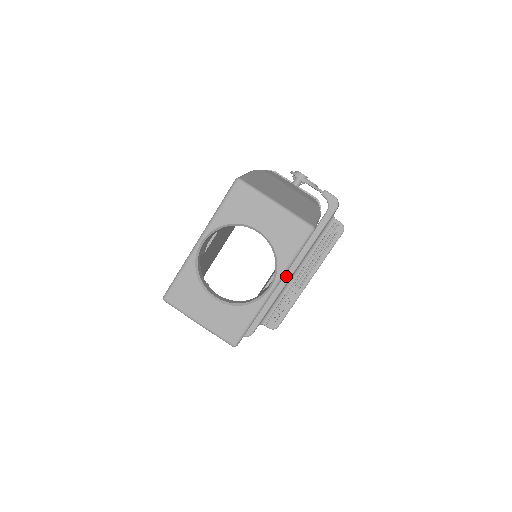
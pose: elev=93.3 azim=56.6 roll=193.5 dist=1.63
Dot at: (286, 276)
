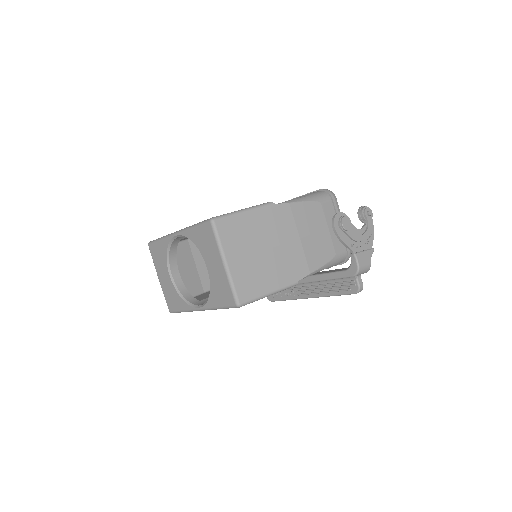
Dot at: occluded
